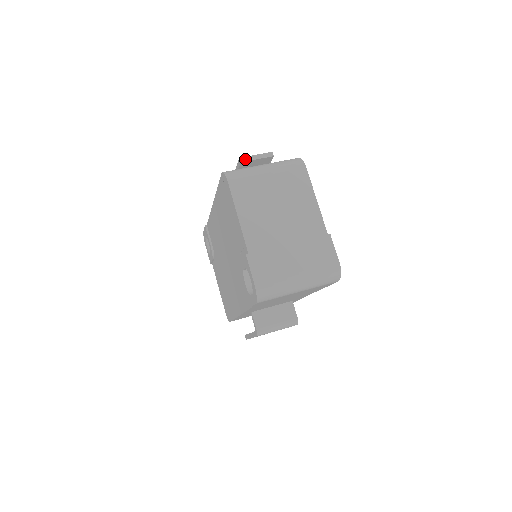
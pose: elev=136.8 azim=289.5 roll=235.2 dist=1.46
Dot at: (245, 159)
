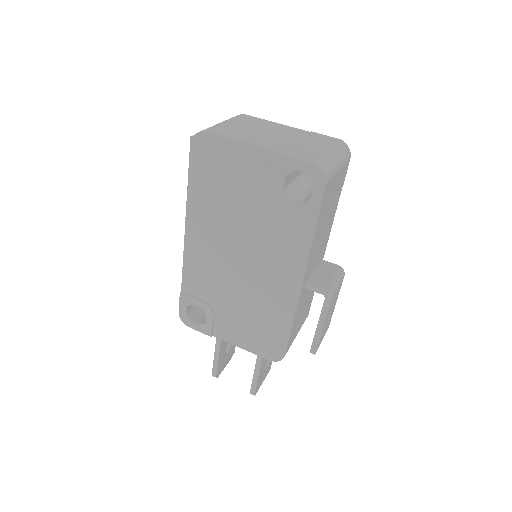
Dot at: occluded
